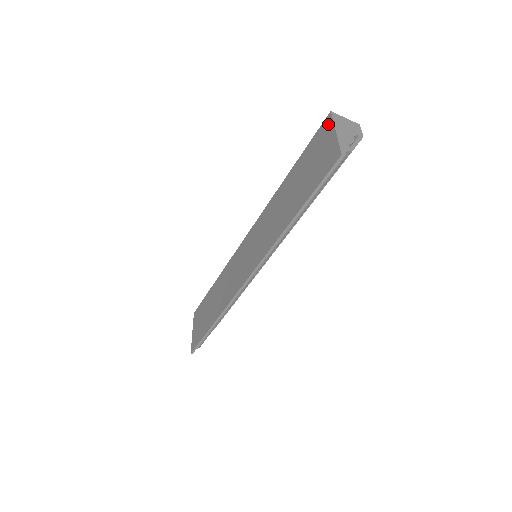
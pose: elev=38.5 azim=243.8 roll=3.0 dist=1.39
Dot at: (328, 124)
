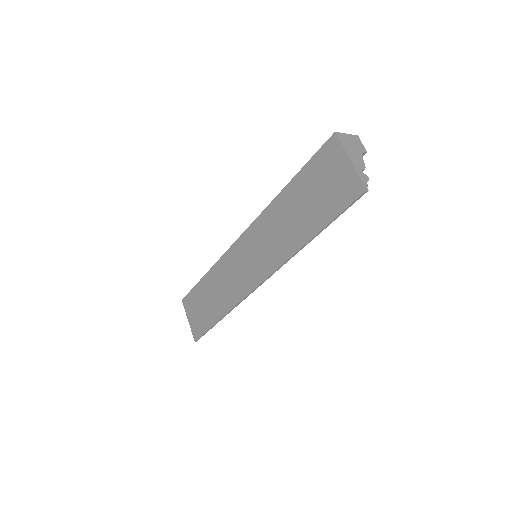
Dot at: (336, 147)
